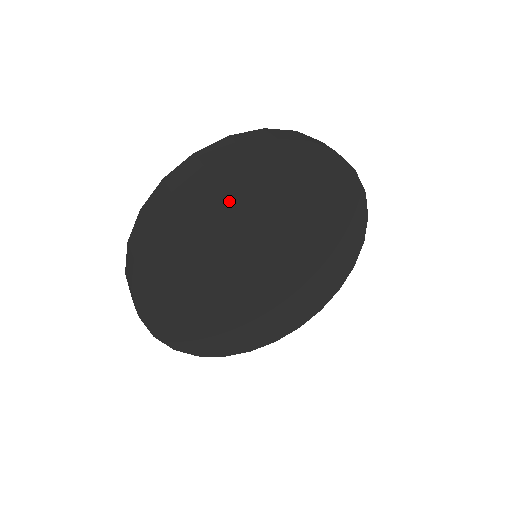
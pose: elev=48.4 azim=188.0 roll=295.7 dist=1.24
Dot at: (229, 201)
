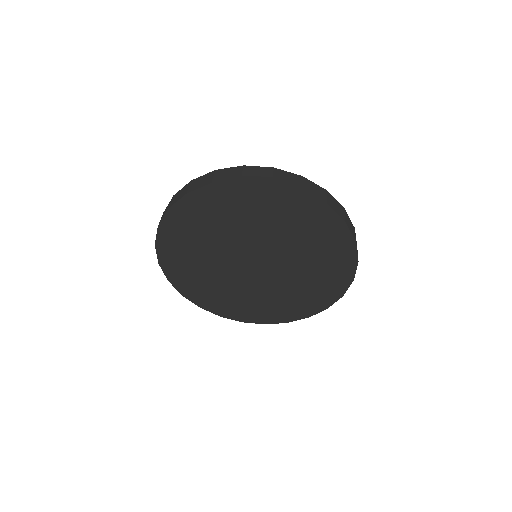
Dot at: (268, 212)
